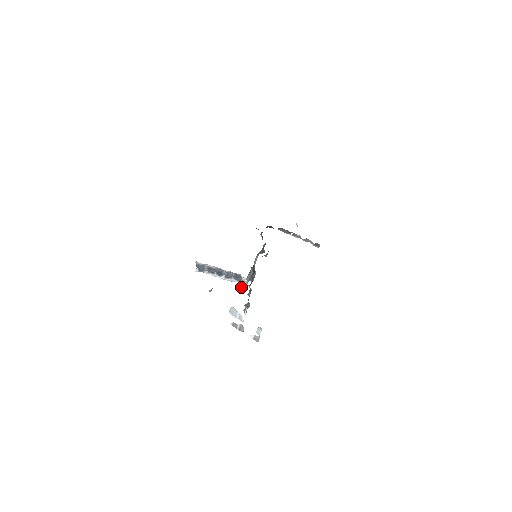
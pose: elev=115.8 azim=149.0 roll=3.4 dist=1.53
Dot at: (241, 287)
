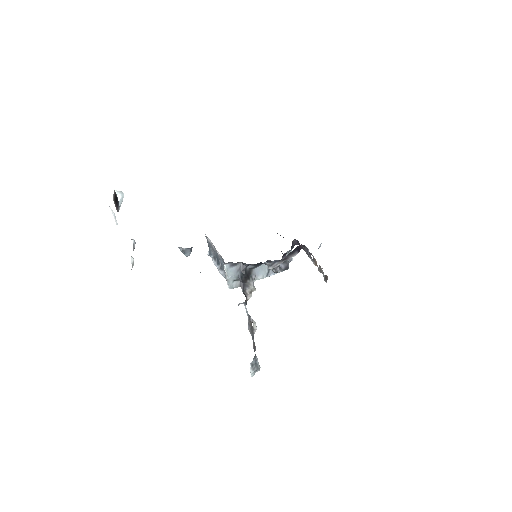
Dot at: occluded
